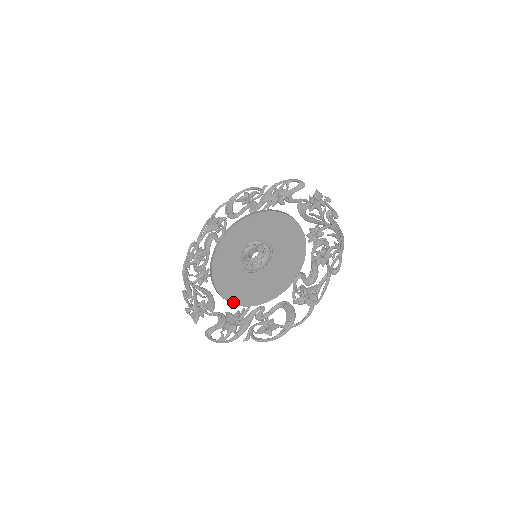
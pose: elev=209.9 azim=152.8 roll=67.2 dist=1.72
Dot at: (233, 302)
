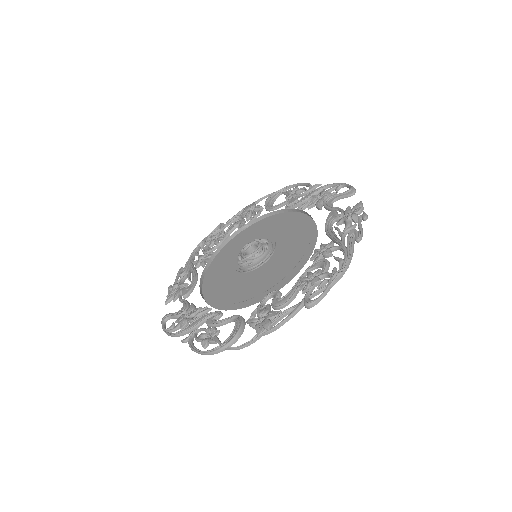
Dot at: (205, 296)
